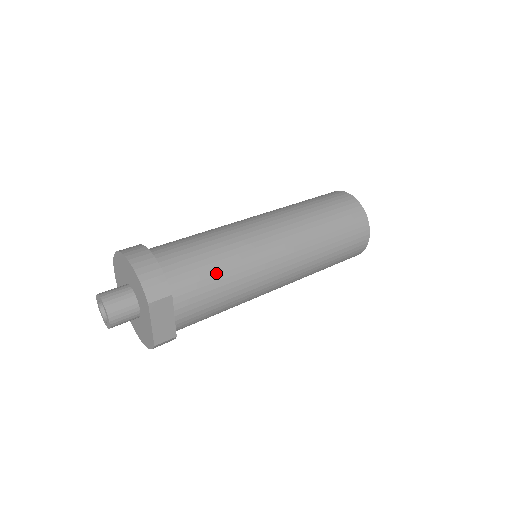
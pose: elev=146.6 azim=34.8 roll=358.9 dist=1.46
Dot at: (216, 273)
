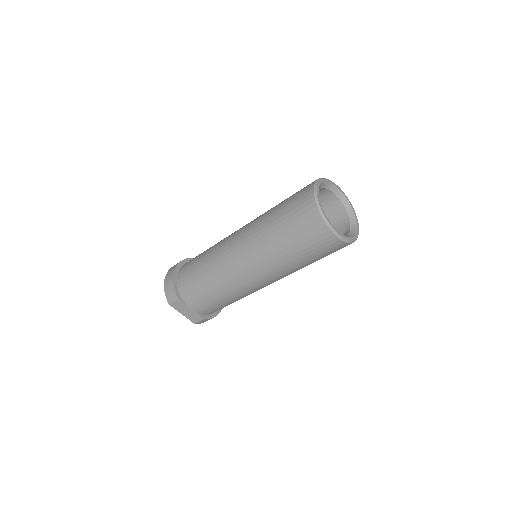
Dot at: (202, 283)
